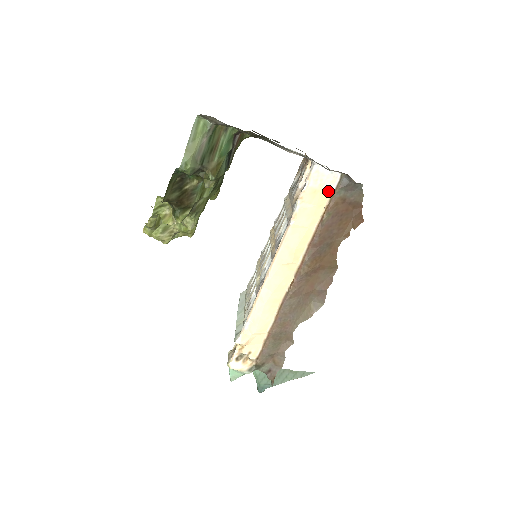
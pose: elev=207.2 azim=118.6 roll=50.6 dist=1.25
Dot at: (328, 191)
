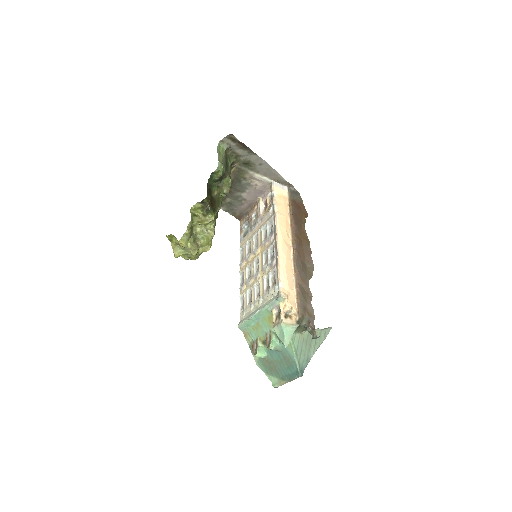
Dot at: (285, 197)
